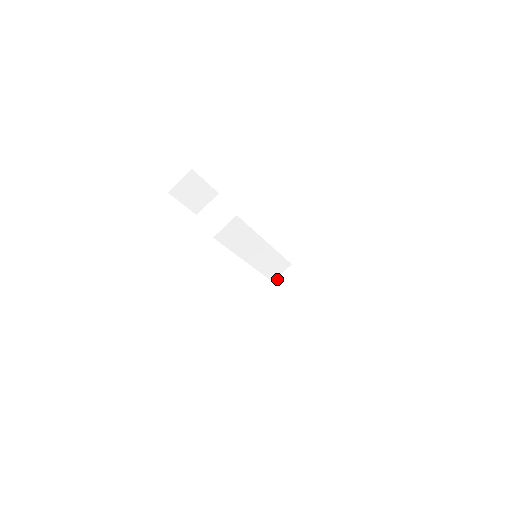
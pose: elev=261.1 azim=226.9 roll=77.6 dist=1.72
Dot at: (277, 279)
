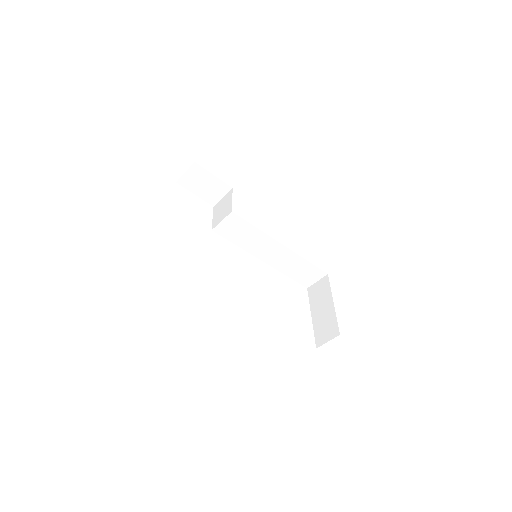
Dot at: (311, 286)
